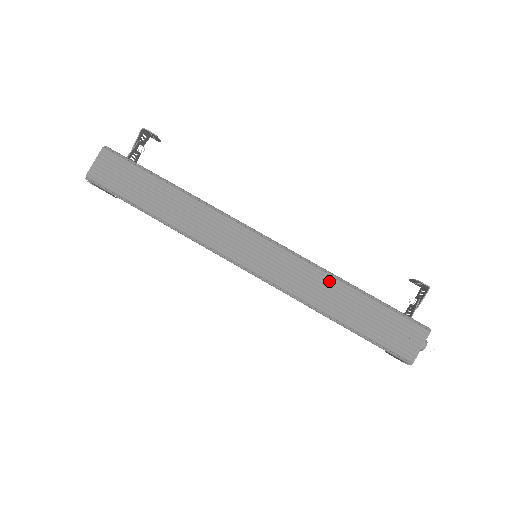
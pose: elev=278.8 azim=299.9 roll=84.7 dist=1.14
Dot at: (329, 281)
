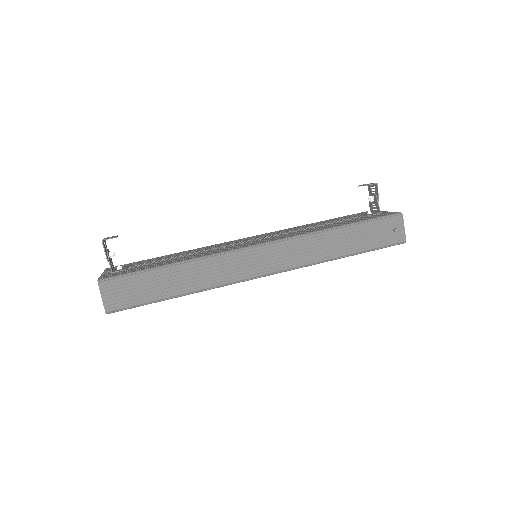
Dot at: (324, 237)
